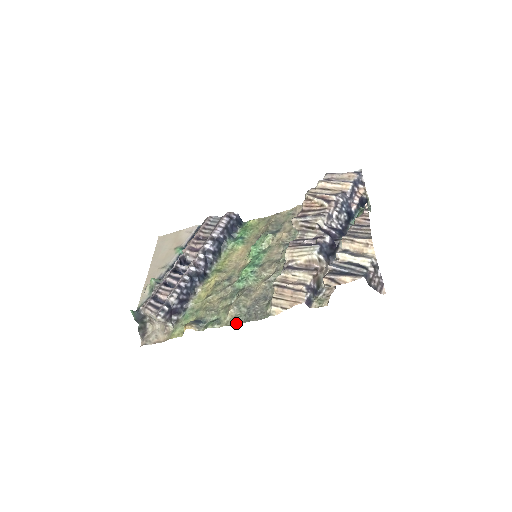
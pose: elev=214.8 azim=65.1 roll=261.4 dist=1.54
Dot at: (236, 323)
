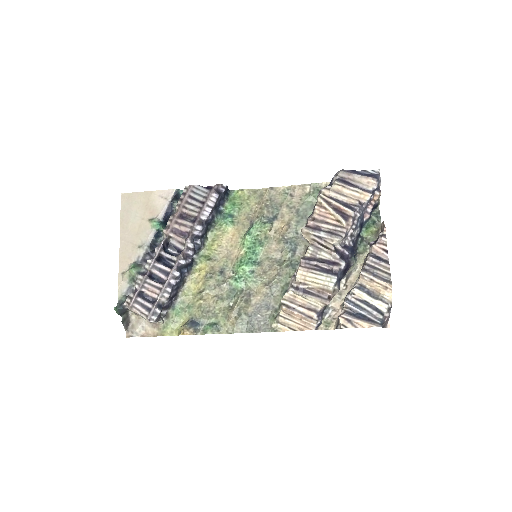
Dot at: (238, 332)
